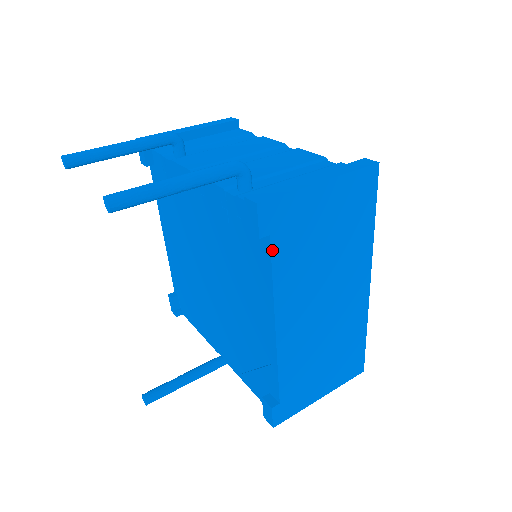
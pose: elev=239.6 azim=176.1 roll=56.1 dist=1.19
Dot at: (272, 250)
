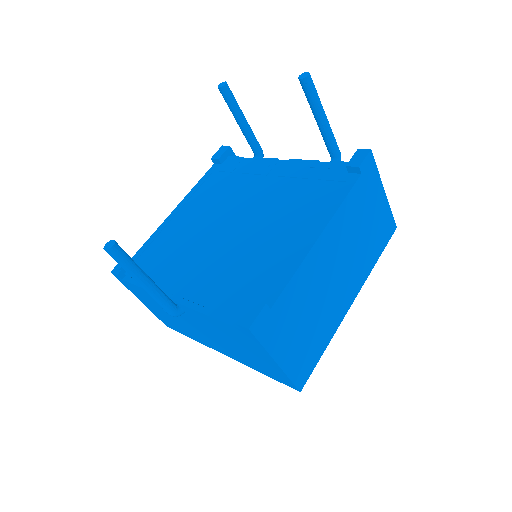
Dot at: (356, 184)
